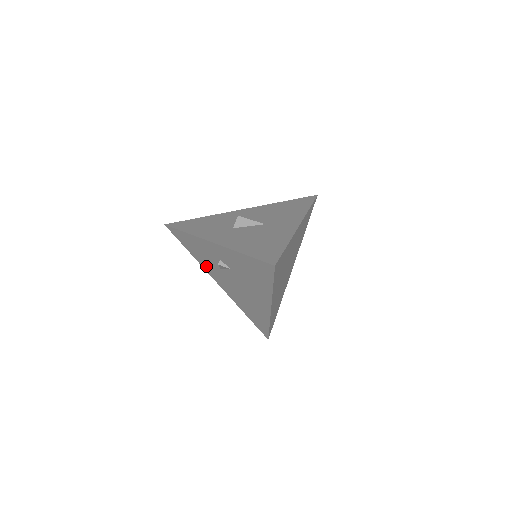
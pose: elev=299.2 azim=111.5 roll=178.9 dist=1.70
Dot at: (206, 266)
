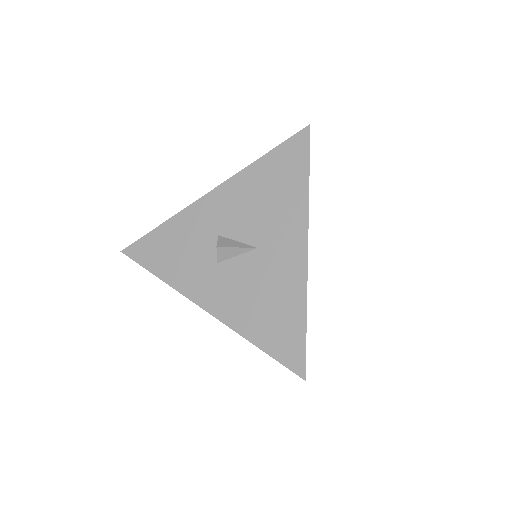
Dot at: occluded
